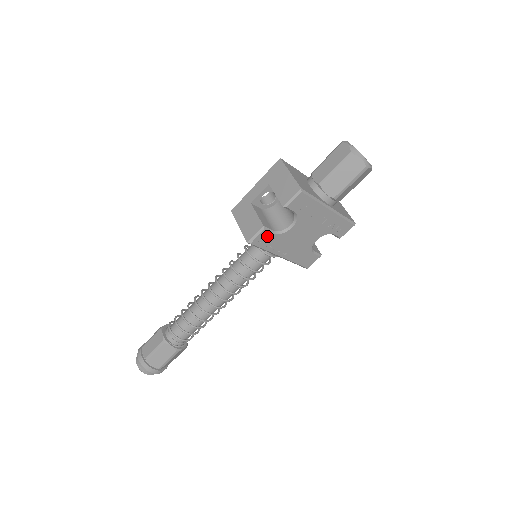
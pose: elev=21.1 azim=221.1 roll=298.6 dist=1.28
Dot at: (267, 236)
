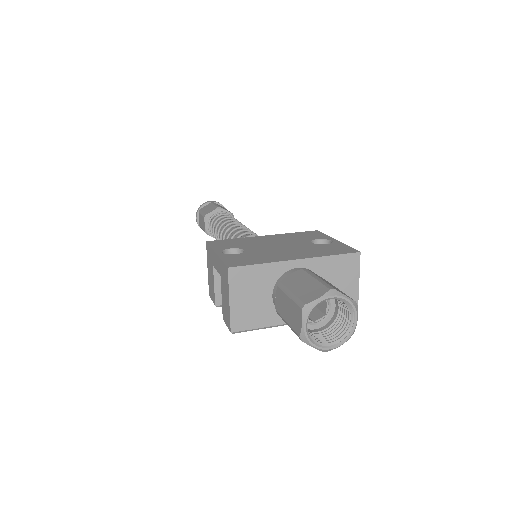
Dot at: occluded
